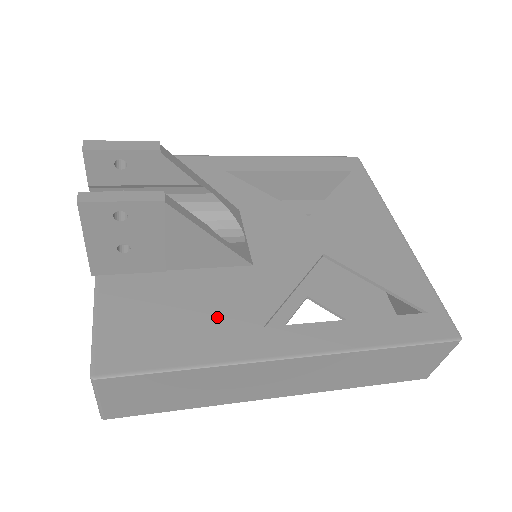
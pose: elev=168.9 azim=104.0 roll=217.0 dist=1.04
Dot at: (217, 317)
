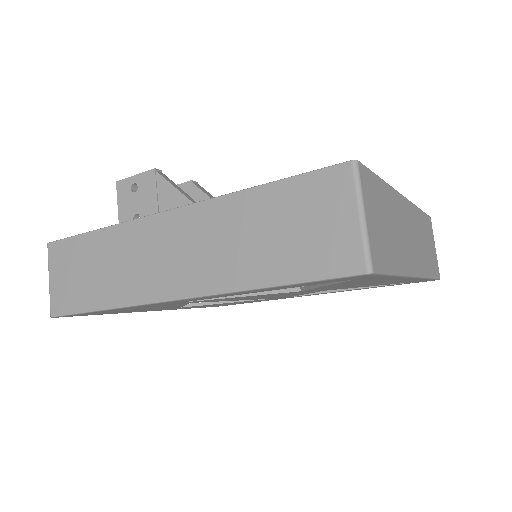
Dot at: occluded
